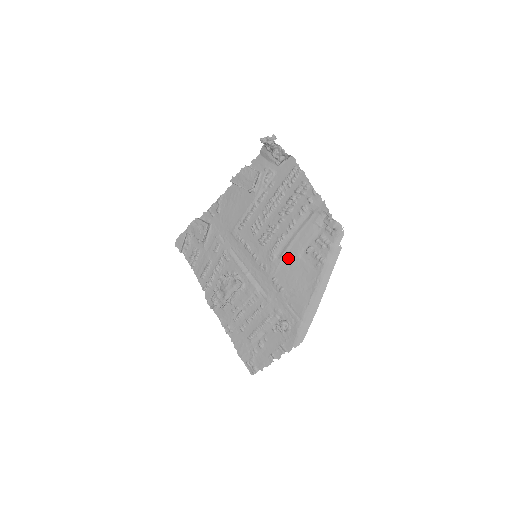
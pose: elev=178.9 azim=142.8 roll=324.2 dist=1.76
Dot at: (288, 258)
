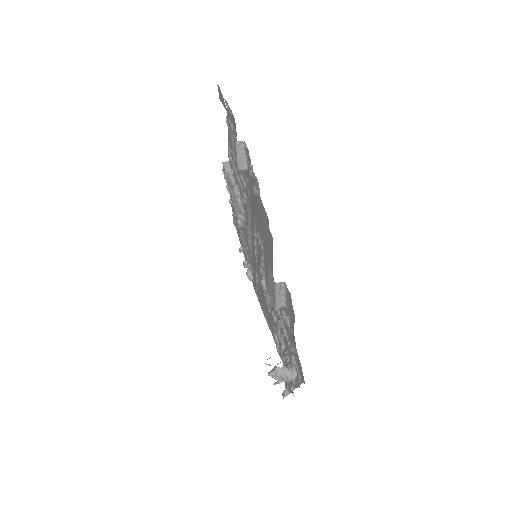
Dot at: occluded
